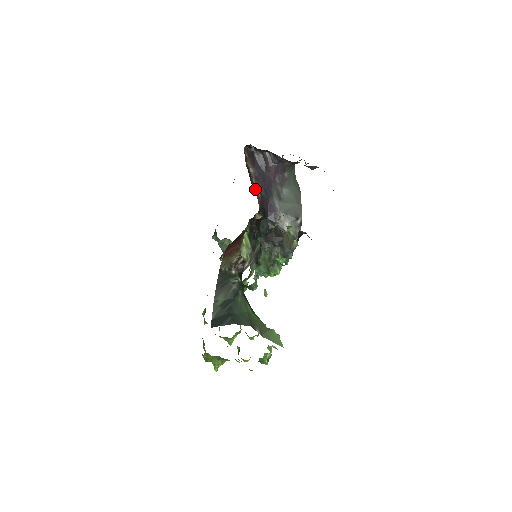
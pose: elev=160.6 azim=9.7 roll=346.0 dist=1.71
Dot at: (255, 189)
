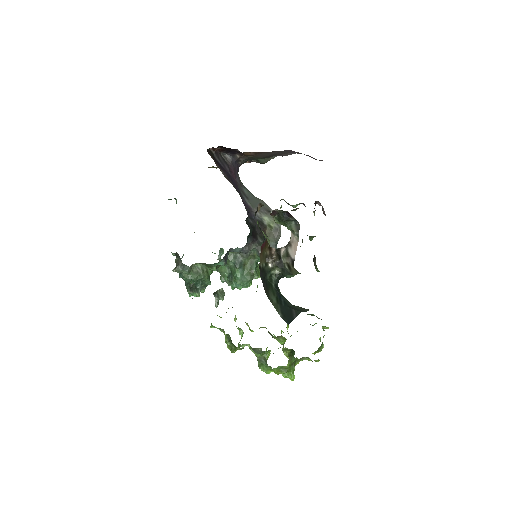
Dot at: occluded
